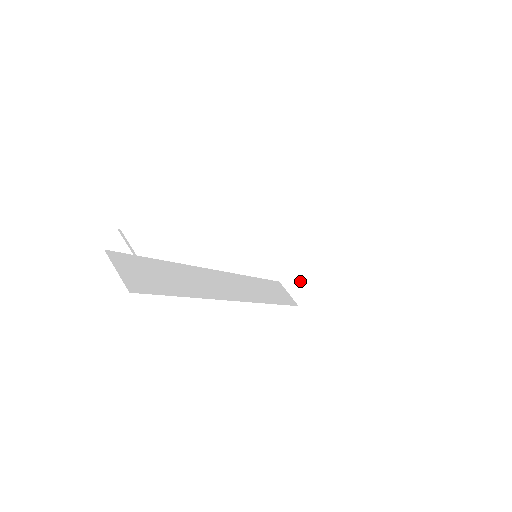
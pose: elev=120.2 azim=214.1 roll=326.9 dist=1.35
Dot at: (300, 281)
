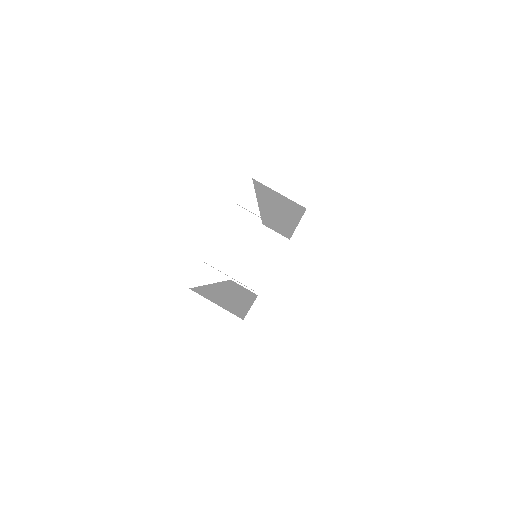
Dot at: (251, 272)
